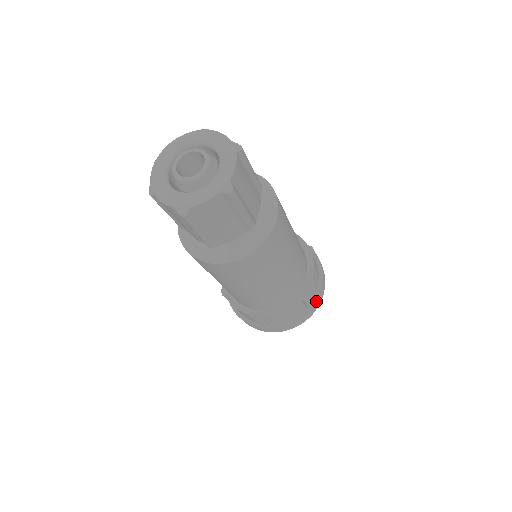
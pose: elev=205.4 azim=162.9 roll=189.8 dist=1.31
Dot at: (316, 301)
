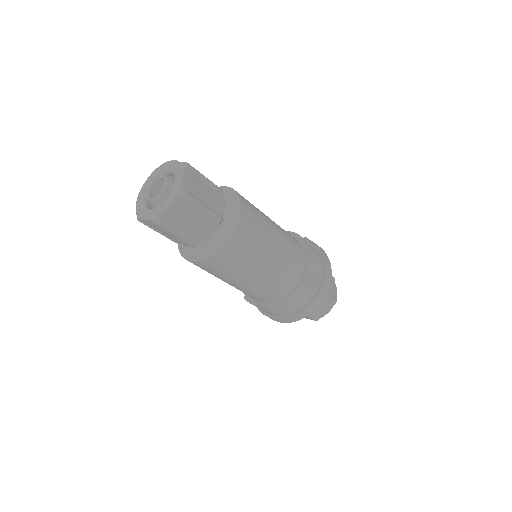
Dot at: (323, 281)
